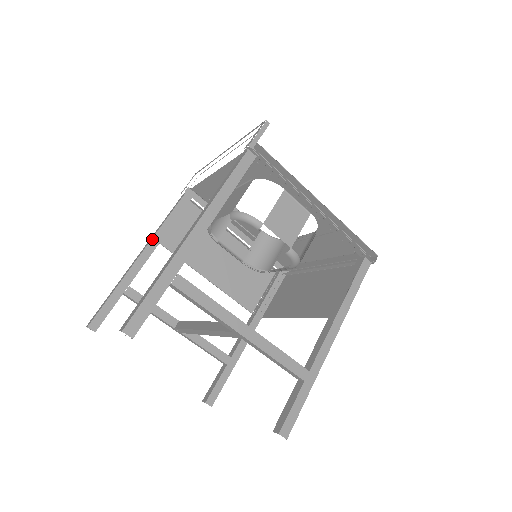
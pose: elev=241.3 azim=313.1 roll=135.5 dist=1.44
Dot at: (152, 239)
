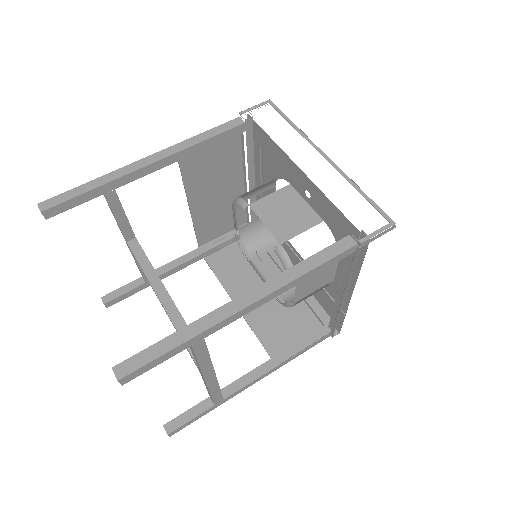
Dot at: (175, 154)
